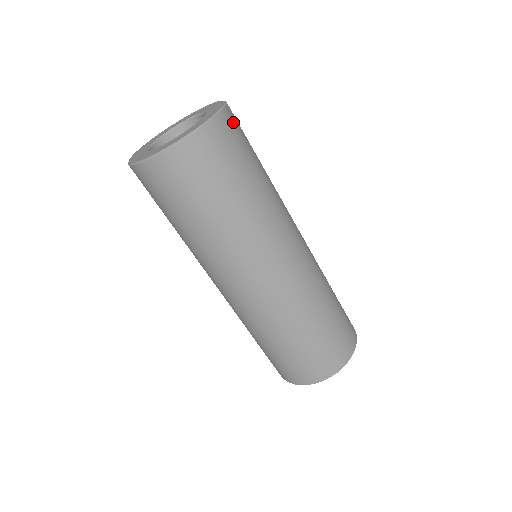
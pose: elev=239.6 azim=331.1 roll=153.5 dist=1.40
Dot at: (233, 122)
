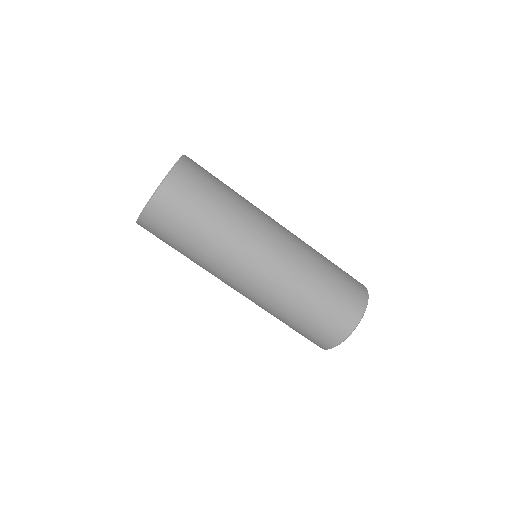
Dot at: (194, 162)
